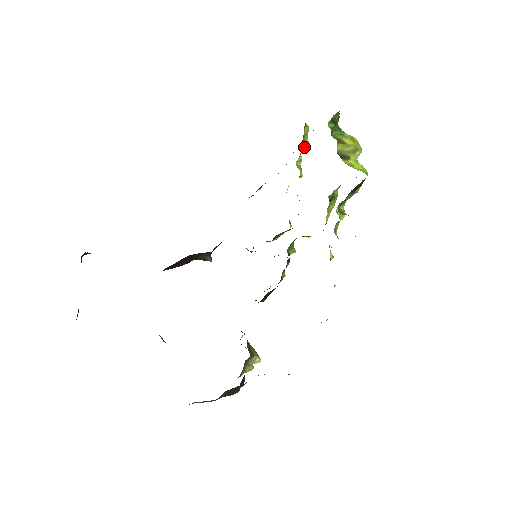
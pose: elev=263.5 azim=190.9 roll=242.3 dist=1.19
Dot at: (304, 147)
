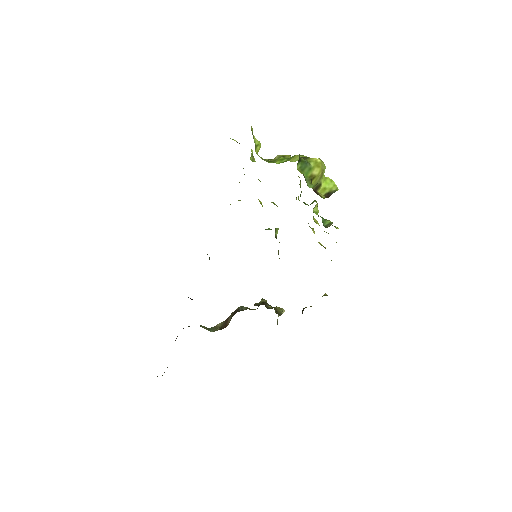
Dot at: (257, 151)
